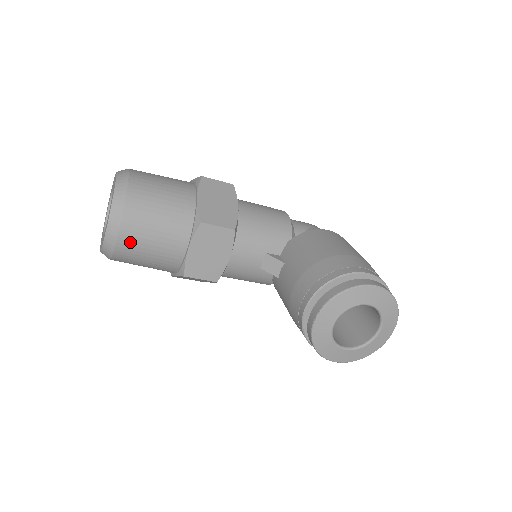
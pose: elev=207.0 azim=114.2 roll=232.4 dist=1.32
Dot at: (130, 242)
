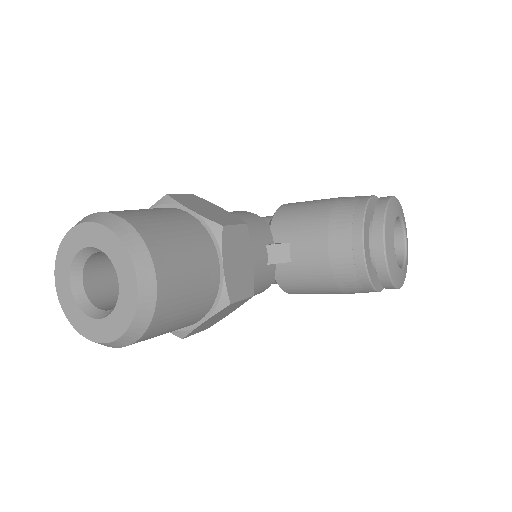
Dot at: (170, 287)
